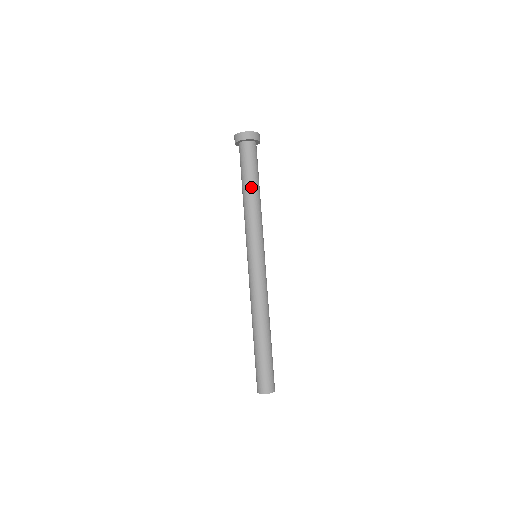
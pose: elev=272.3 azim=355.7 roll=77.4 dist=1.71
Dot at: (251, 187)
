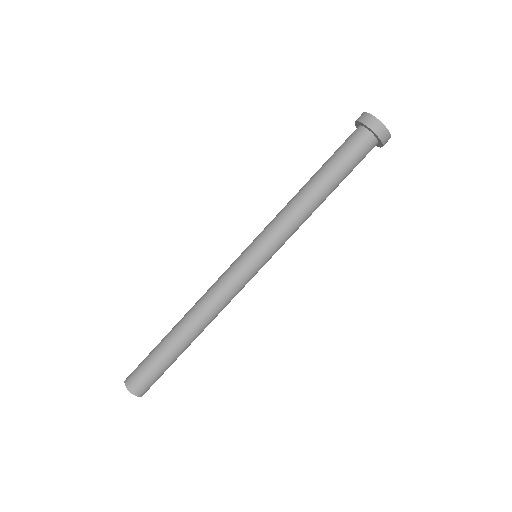
Dot at: (316, 178)
